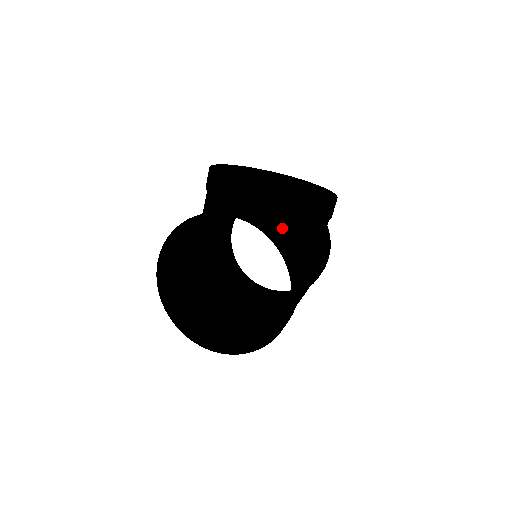
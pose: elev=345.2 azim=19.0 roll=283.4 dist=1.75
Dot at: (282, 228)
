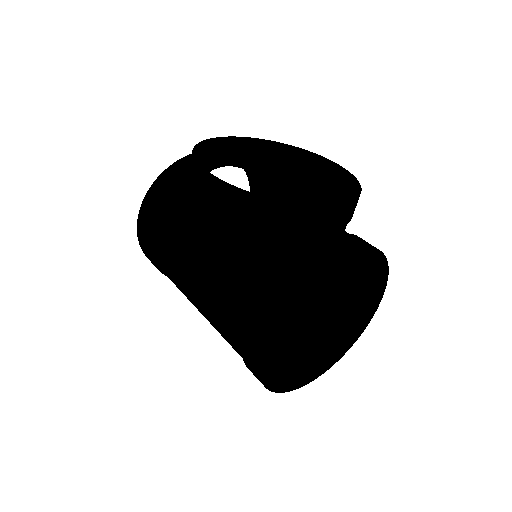
Dot at: (345, 228)
